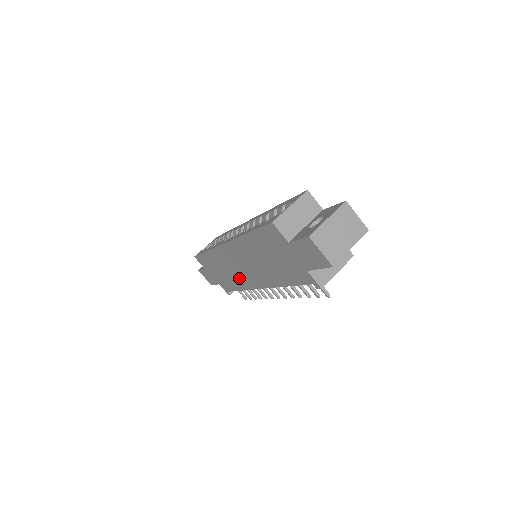
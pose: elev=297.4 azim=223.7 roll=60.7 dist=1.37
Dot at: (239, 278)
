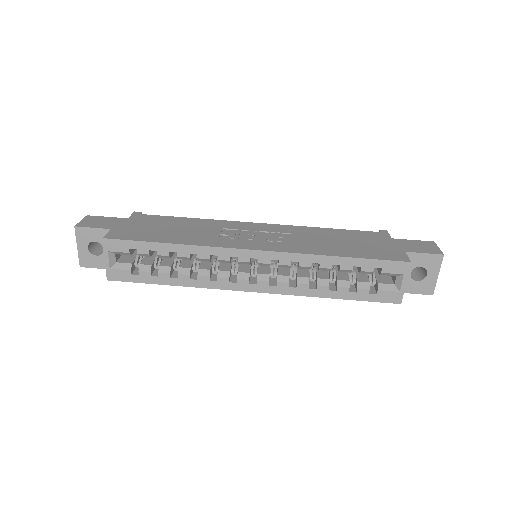
Dot at: occluded
